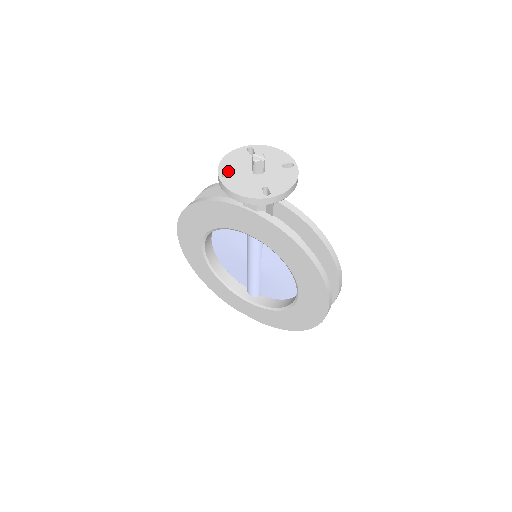
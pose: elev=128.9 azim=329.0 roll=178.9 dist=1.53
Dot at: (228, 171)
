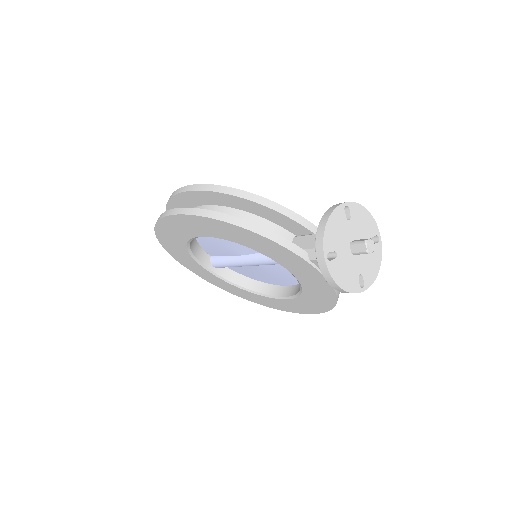
Dot at: (332, 250)
